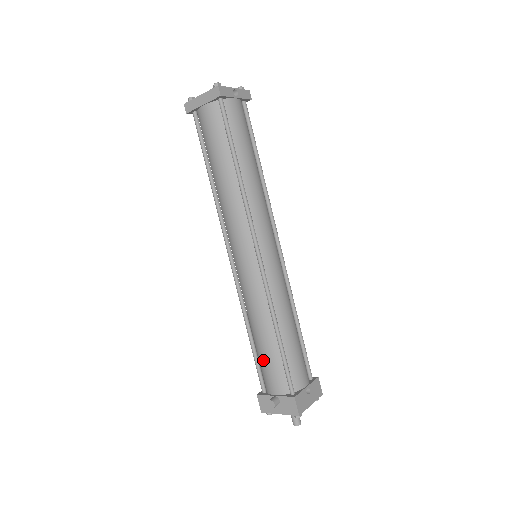
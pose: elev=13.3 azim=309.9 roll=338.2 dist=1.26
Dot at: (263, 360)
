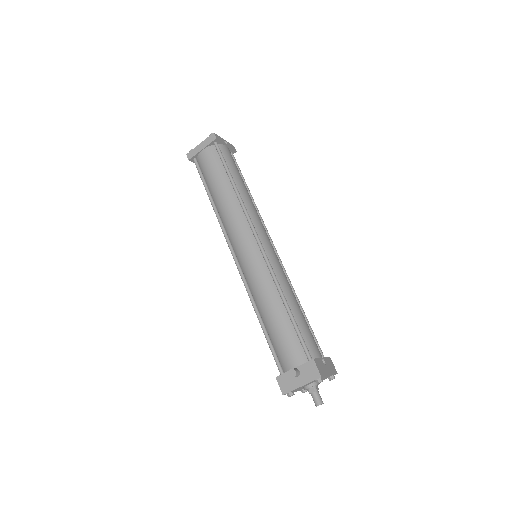
Dot at: (277, 337)
